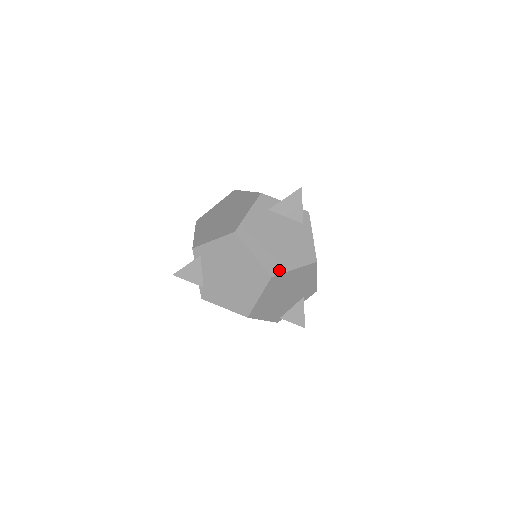
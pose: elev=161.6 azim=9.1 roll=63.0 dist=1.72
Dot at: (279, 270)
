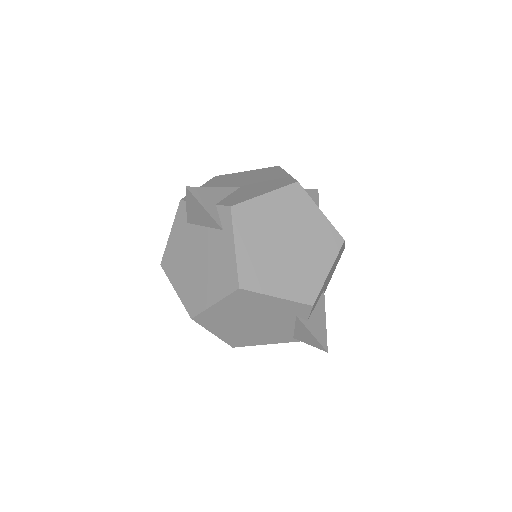
Dot at: (198, 308)
